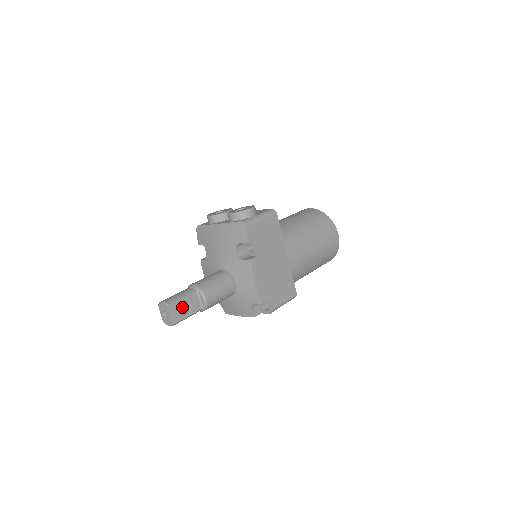
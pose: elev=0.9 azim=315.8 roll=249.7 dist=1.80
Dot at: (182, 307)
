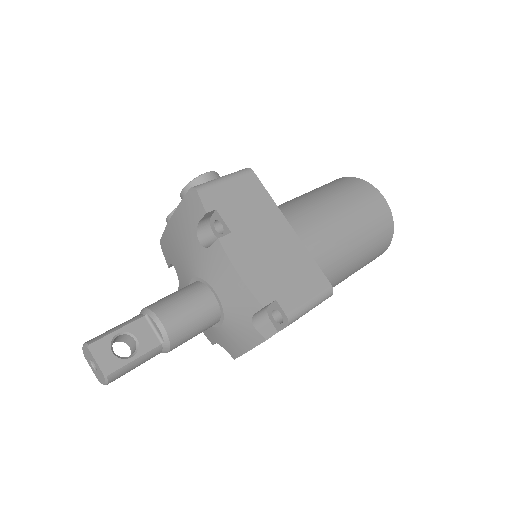
Dot at: (131, 351)
